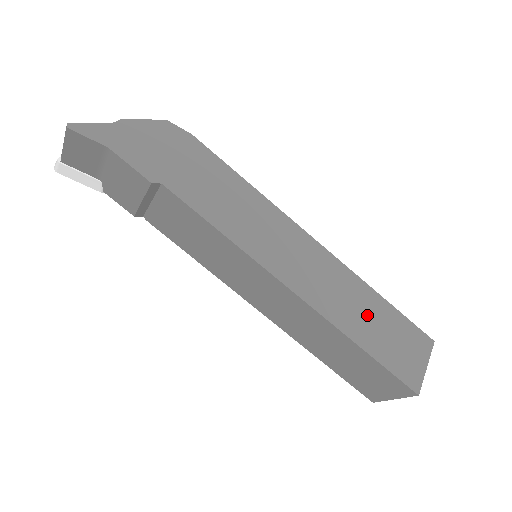
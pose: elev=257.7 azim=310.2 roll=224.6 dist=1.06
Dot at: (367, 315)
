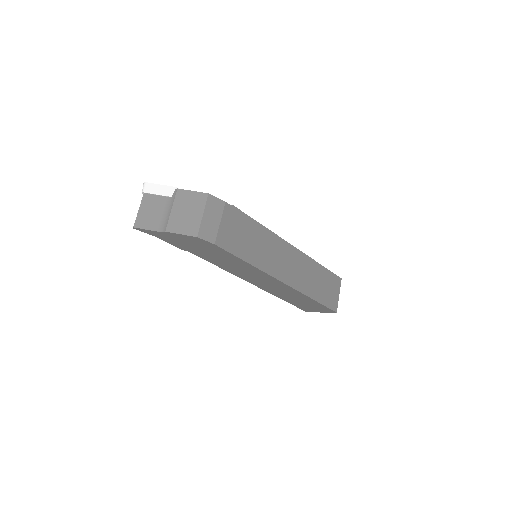
Dot at: (297, 299)
